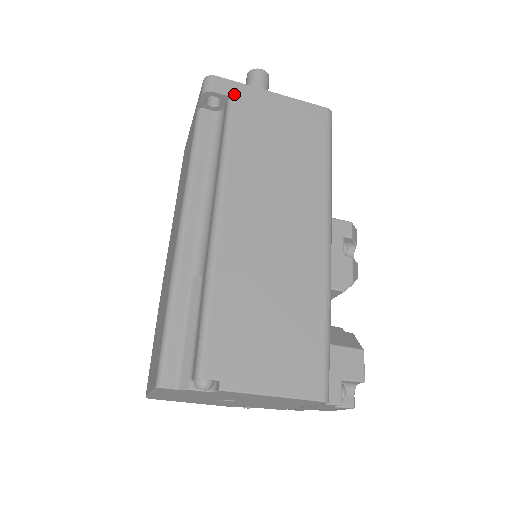
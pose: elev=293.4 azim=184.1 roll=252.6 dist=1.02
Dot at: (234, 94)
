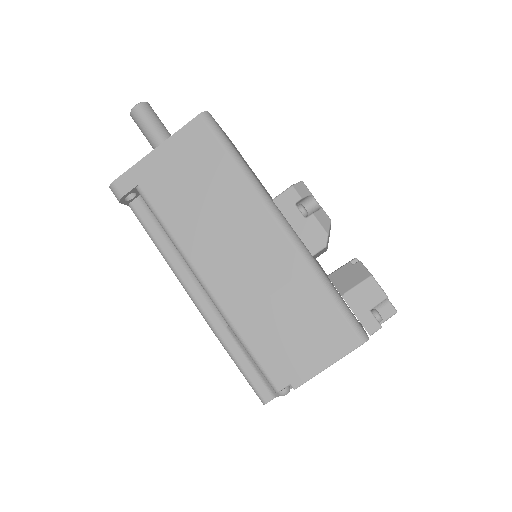
Dot at: (135, 182)
